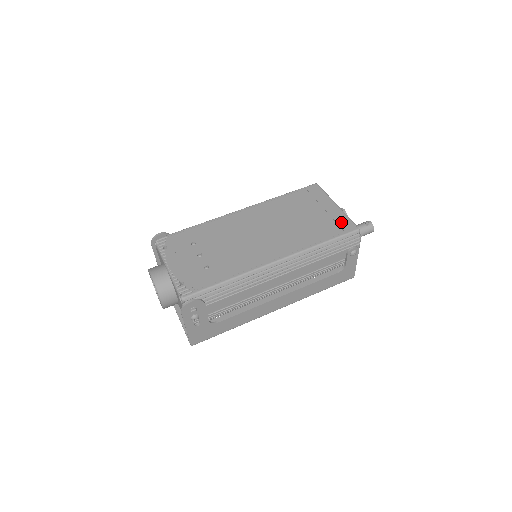
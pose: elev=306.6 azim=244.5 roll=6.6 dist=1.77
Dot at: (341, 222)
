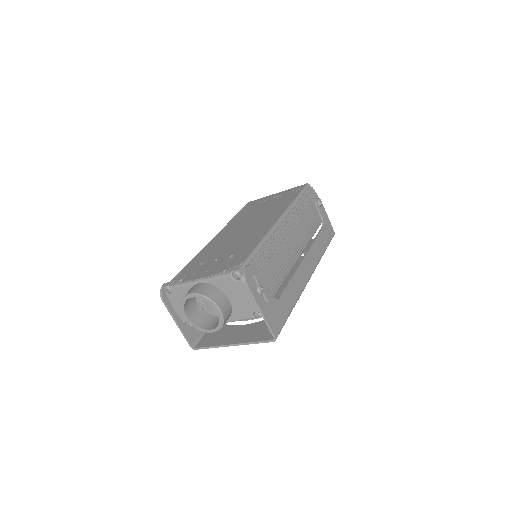
Dot at: (292, 190)
